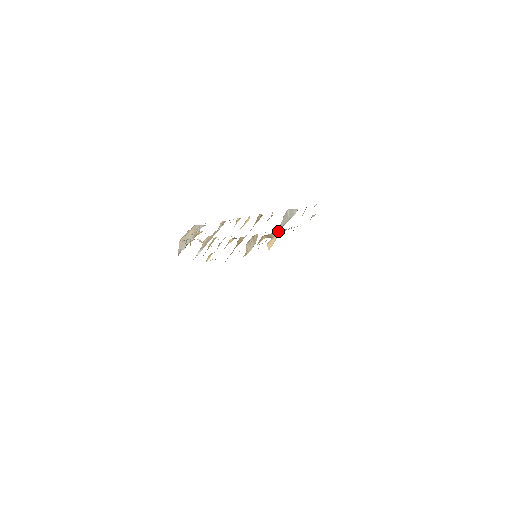
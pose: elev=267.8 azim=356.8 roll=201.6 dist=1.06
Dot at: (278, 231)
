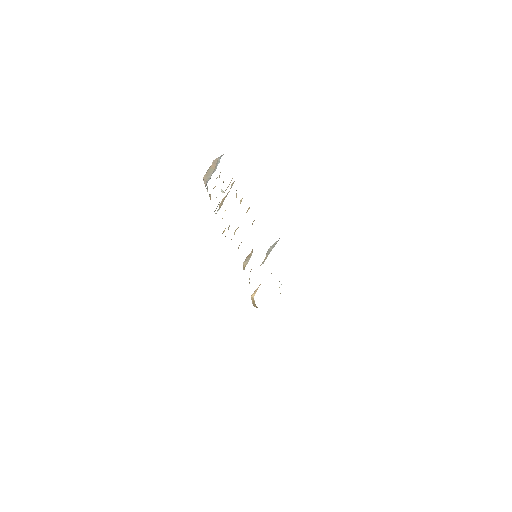
Dot at: occluded
